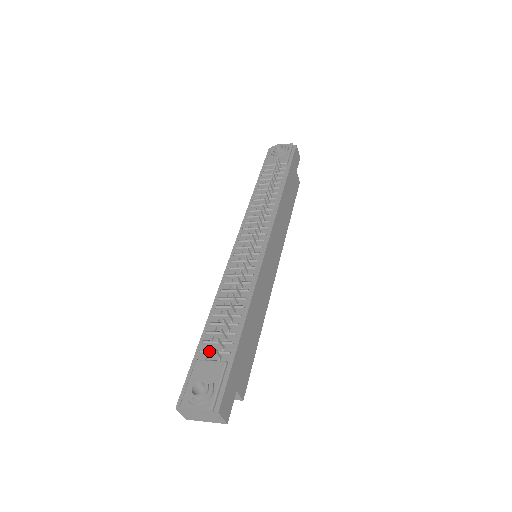
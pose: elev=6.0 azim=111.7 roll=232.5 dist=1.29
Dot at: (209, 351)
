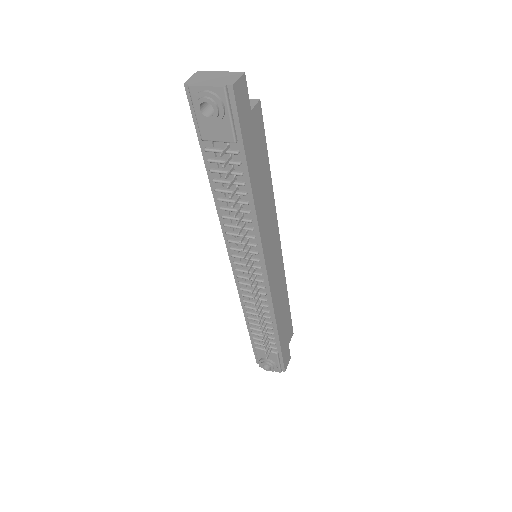
Dot at: occluded
